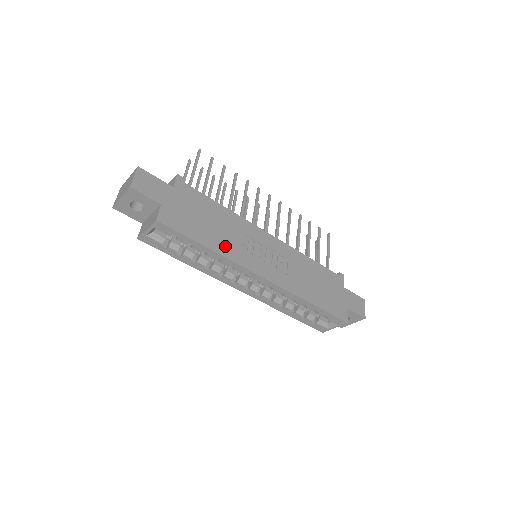
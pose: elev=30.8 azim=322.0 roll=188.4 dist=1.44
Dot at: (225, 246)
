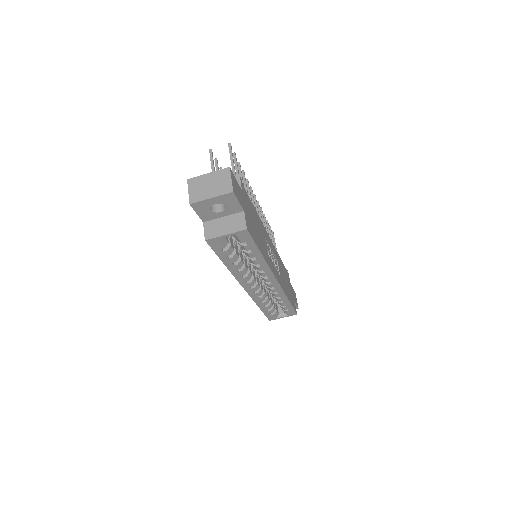
Dot at: (265, 252)
